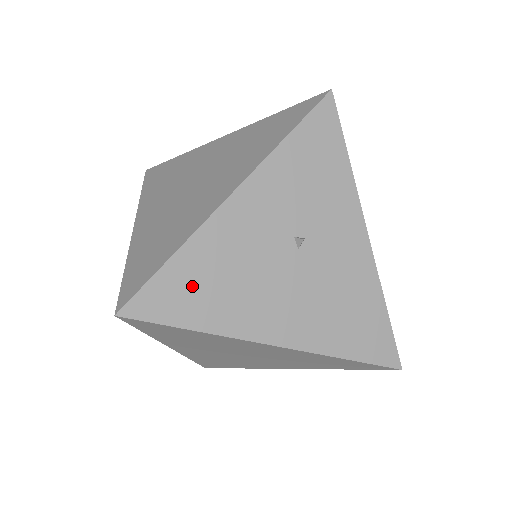
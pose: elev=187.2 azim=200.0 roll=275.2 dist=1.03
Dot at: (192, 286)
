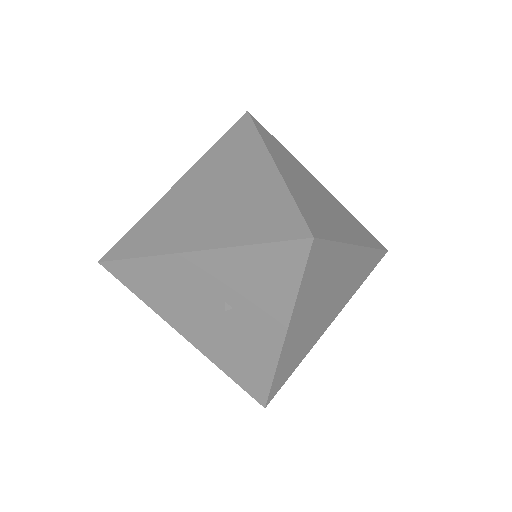
Dot at: (146, 279)
